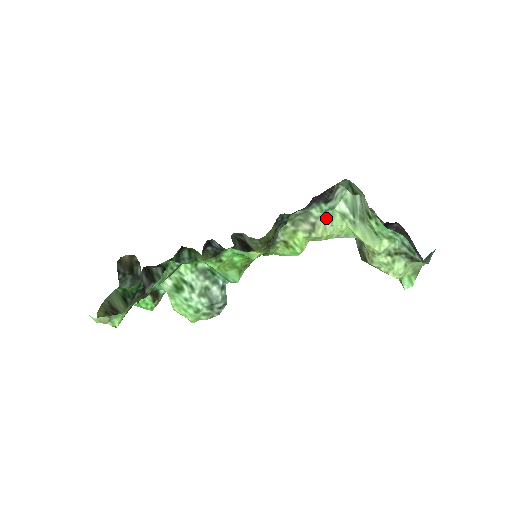
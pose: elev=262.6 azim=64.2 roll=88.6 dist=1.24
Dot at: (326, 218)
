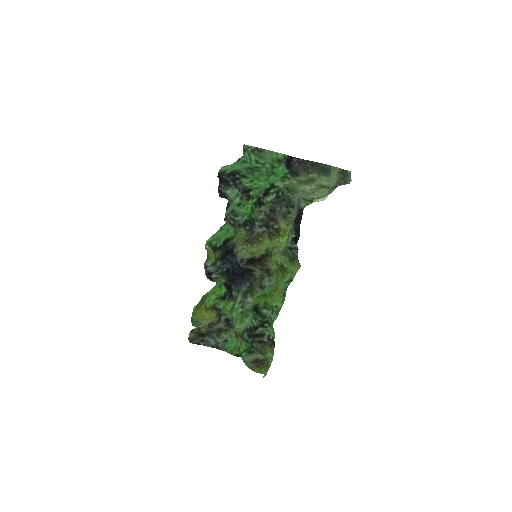
Dot at: occluded
